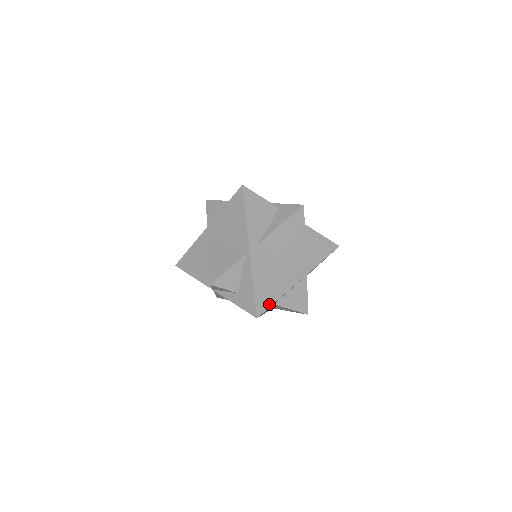
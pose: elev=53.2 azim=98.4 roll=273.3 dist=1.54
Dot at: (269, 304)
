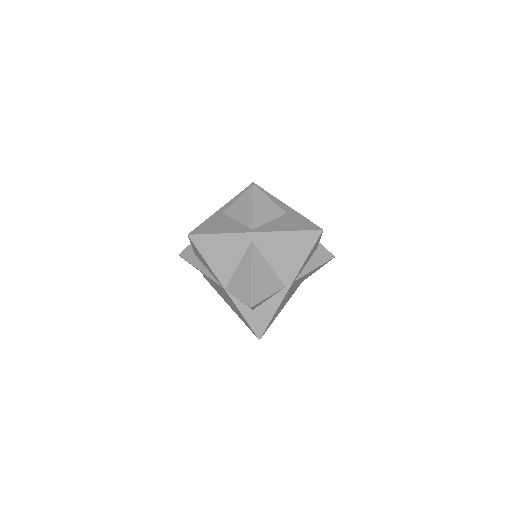
Dot at: occluded
